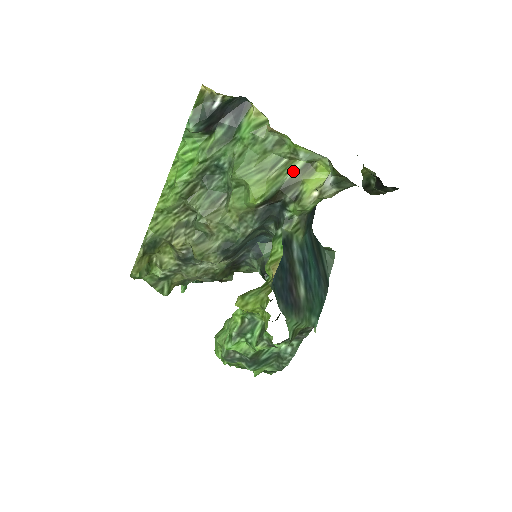
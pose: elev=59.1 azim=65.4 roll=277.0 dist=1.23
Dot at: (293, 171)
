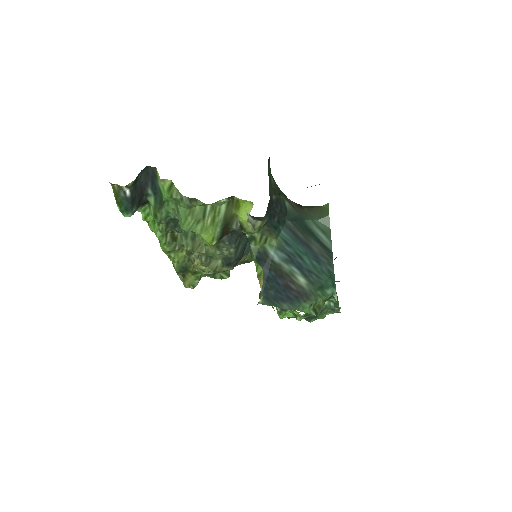
Dot at: (222, 210)
